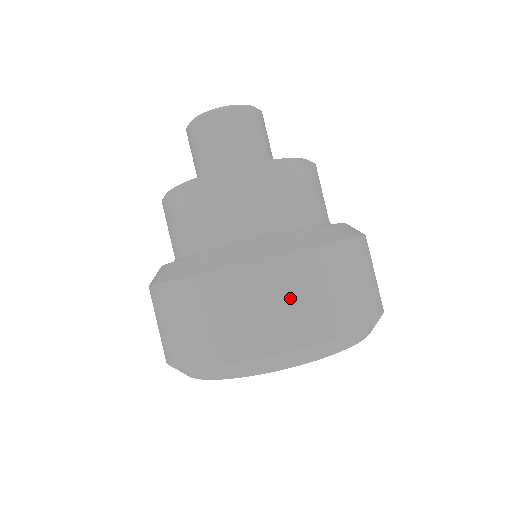
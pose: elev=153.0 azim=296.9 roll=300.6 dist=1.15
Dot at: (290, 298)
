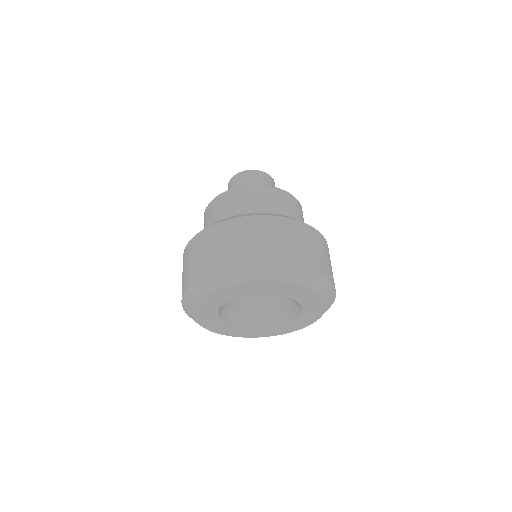
Dot at: (243, 238)
